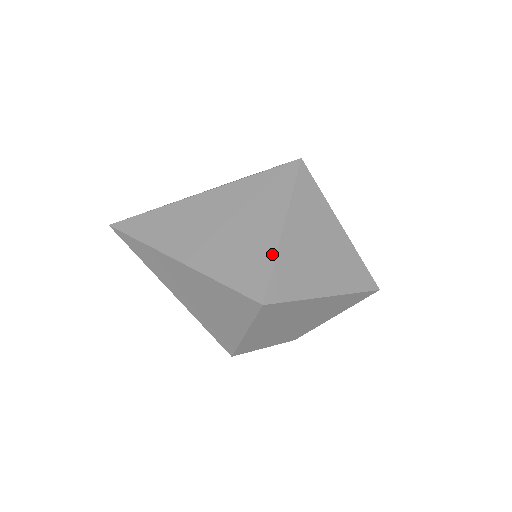
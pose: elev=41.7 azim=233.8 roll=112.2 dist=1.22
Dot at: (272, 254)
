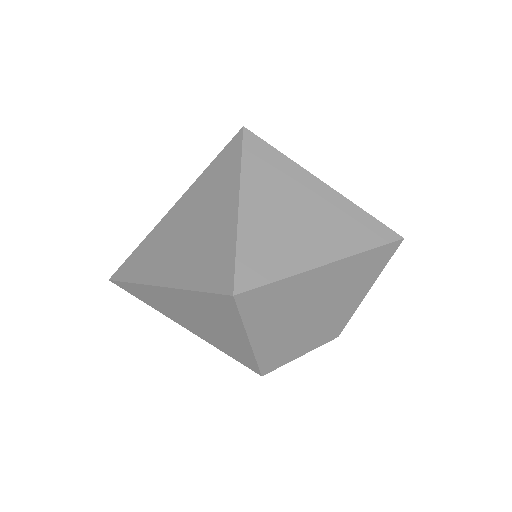
Dot at: (233, 237)
